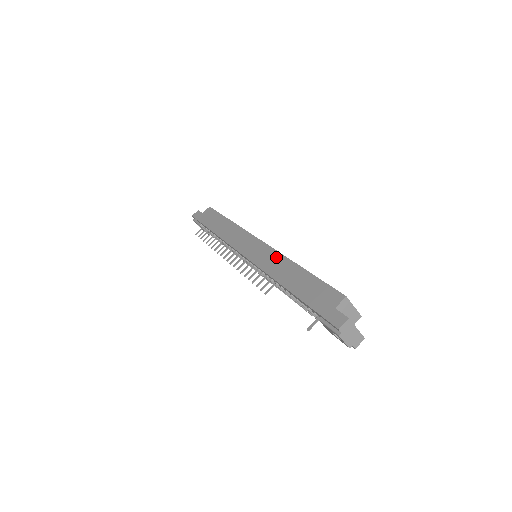
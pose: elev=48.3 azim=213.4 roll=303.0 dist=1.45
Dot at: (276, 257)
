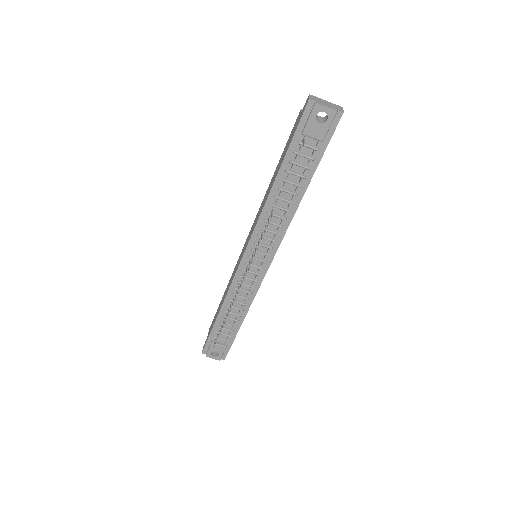
Dot at: (259, 210)
